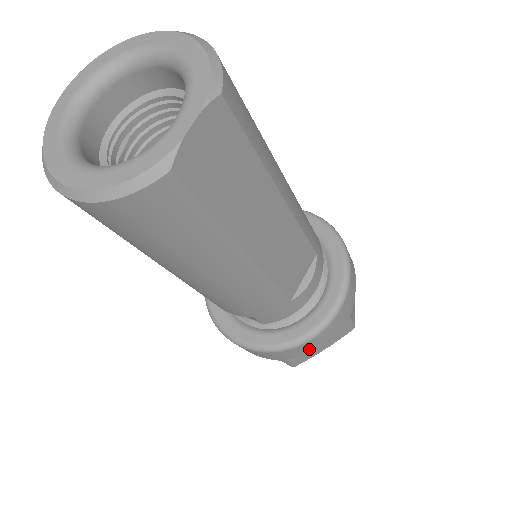
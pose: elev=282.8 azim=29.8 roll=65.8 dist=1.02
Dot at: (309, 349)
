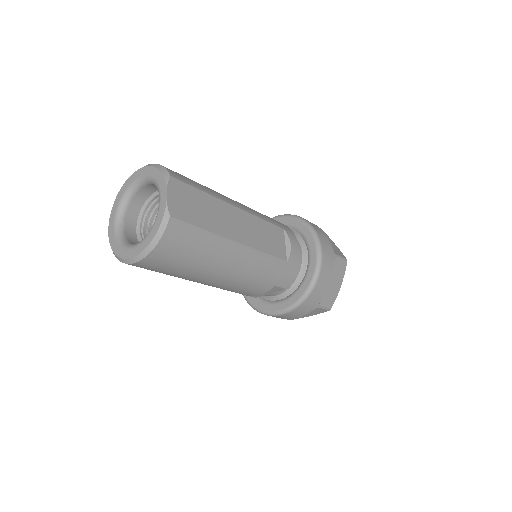
Dot at: (324, 287)
